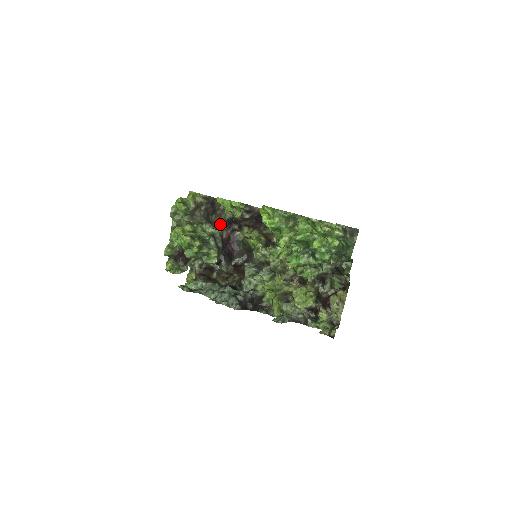
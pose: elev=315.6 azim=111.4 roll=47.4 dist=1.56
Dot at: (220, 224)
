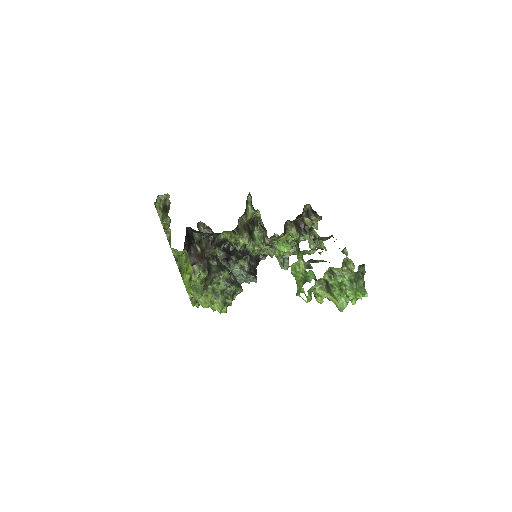
Dot at: occluded
